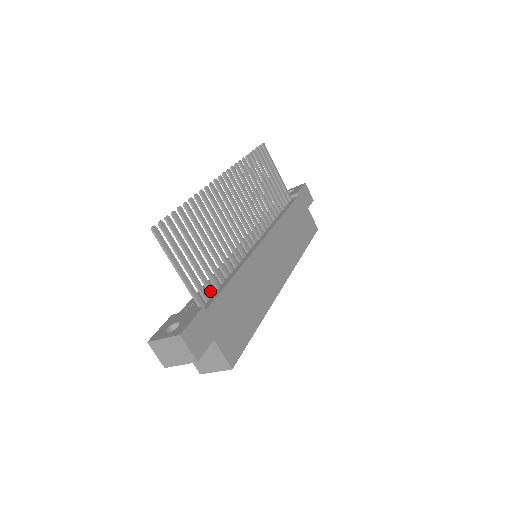
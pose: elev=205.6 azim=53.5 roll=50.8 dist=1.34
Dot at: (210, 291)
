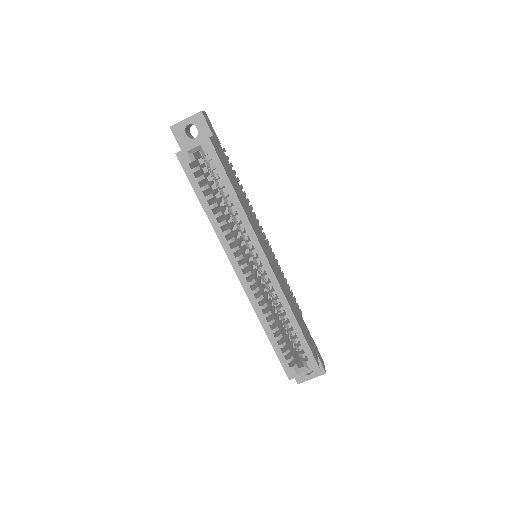
Dot at: occluded
